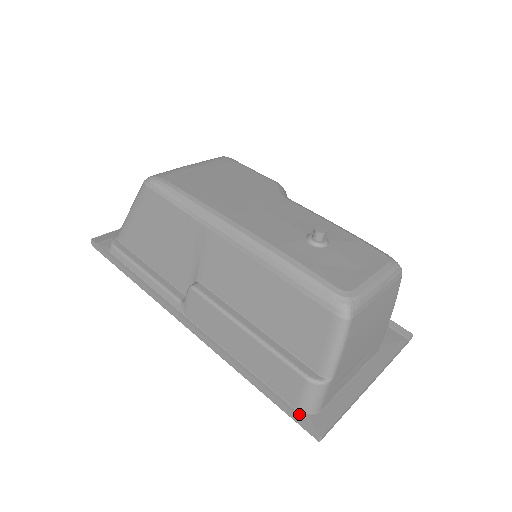
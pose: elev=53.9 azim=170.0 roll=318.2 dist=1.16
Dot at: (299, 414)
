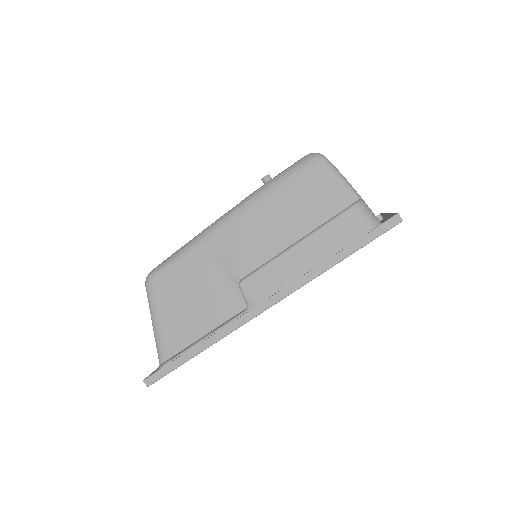
Dot at: (378, 235)
